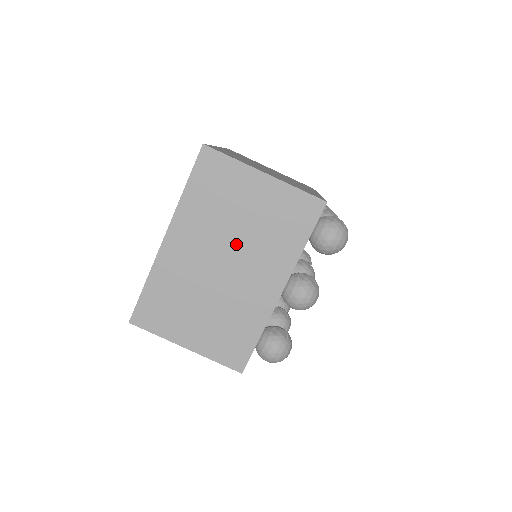
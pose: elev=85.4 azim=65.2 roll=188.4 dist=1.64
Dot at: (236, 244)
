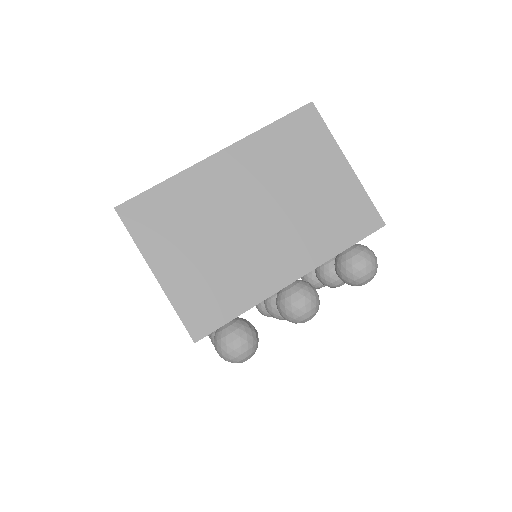
Dot at: (282, 206)
